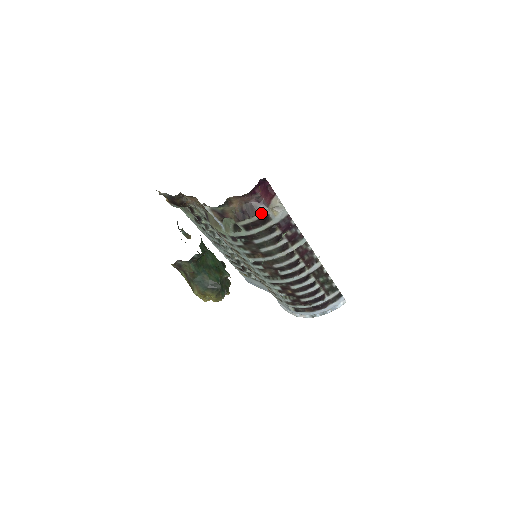
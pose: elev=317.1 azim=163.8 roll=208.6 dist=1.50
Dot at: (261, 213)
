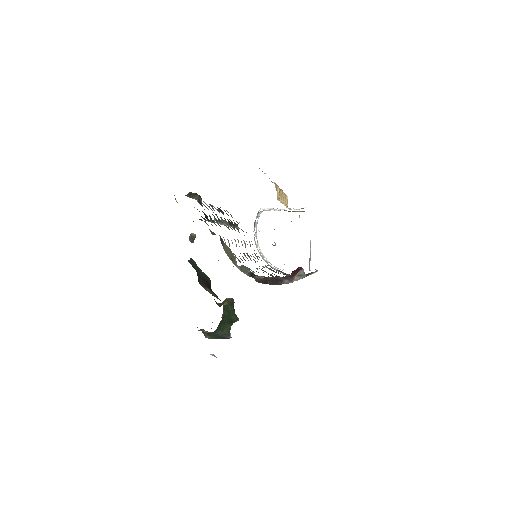
Dot at: occluded
